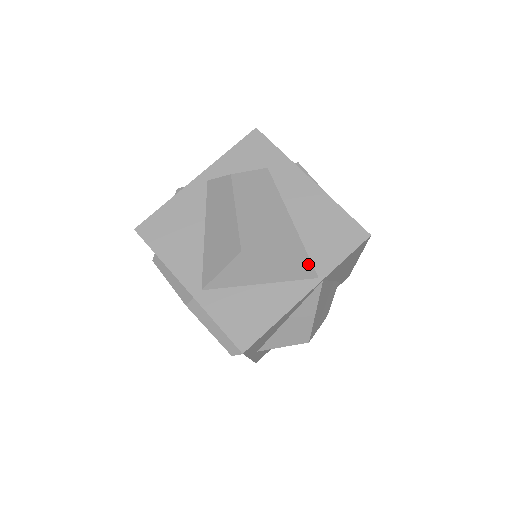
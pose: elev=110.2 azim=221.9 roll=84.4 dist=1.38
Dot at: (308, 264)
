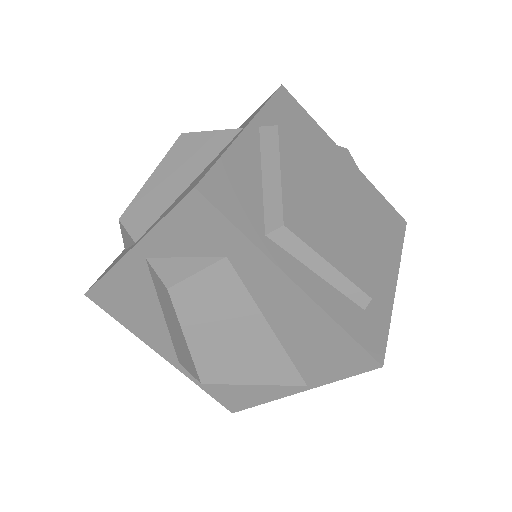
Dot at: (293, 375)
